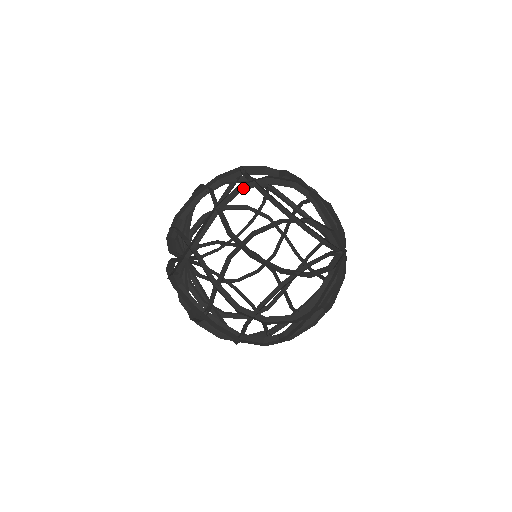
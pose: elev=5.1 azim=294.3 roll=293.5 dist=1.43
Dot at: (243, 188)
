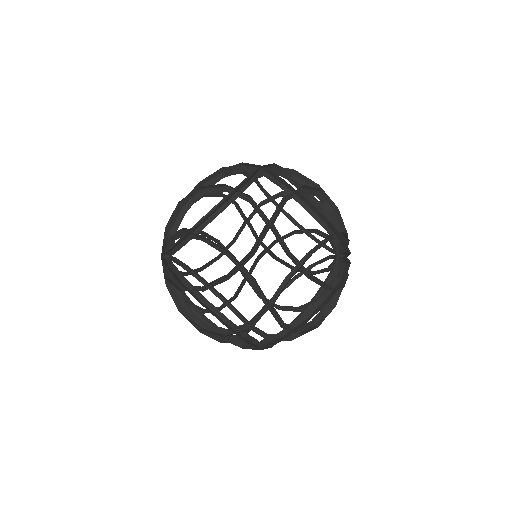
Dot at: (289, 274)
